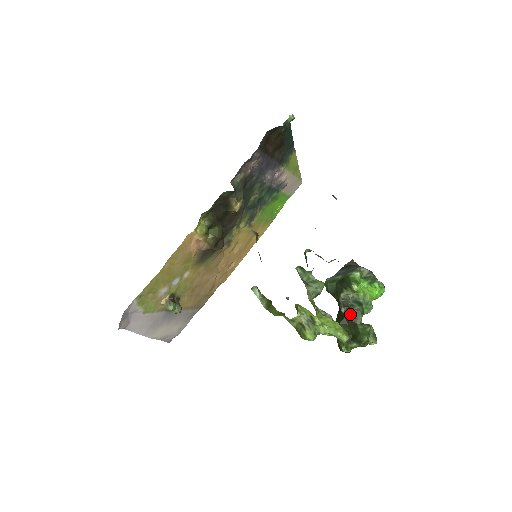
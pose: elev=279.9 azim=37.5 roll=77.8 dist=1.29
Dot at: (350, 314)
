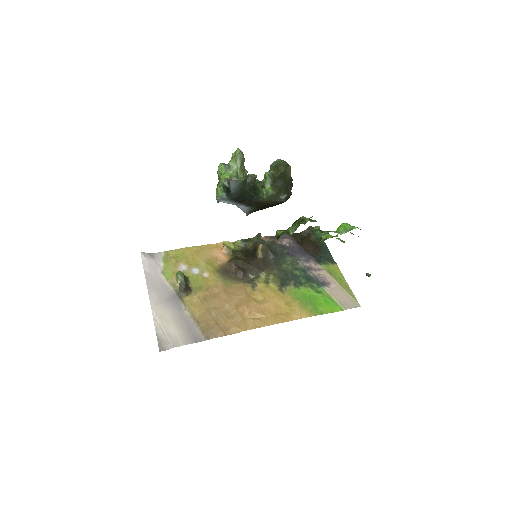
Dot at: occluded
